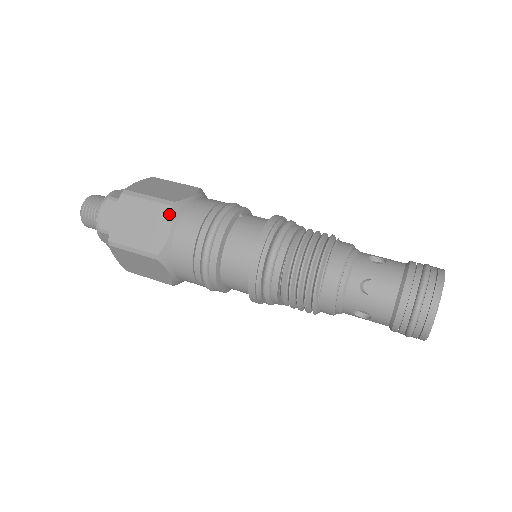
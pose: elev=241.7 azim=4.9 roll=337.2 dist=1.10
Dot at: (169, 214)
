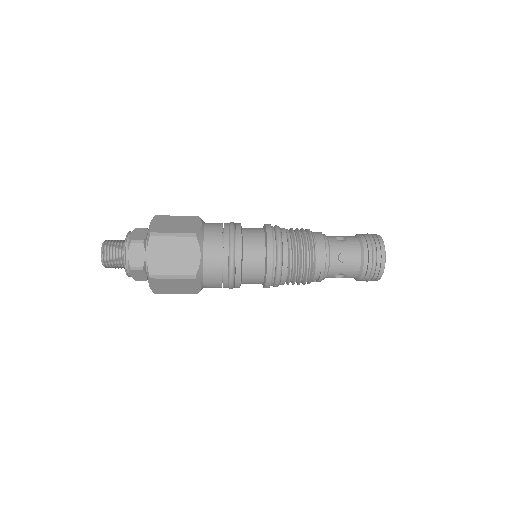
Dot at: (198, 219)
